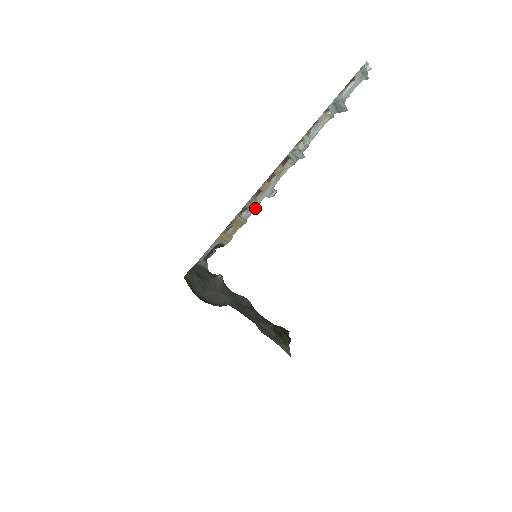
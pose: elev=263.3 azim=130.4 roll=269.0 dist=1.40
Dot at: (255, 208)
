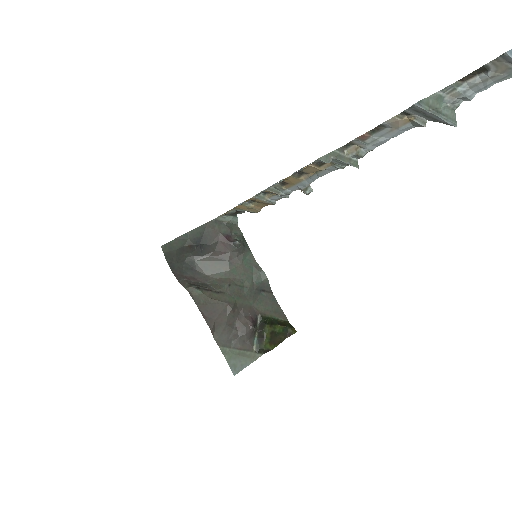
Dot at: (283, 196)
